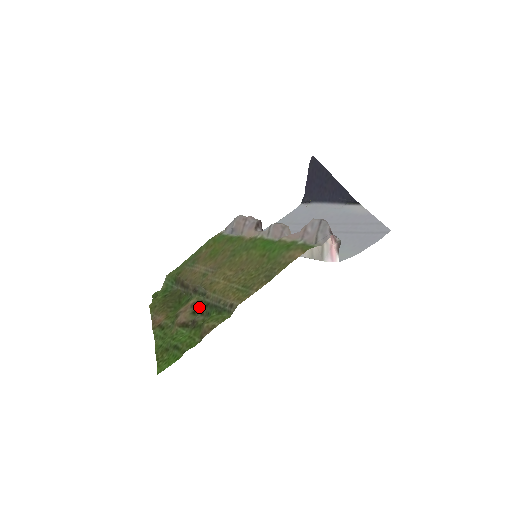
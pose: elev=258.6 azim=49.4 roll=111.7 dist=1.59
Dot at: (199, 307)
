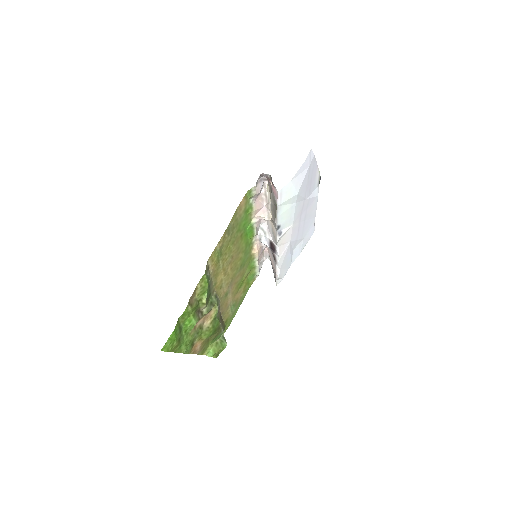
Dot at: occluded
